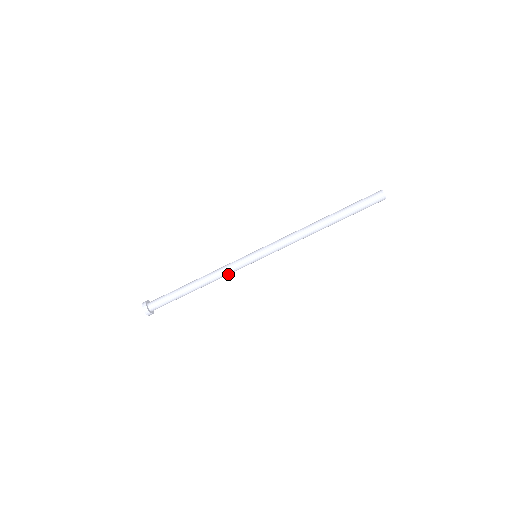
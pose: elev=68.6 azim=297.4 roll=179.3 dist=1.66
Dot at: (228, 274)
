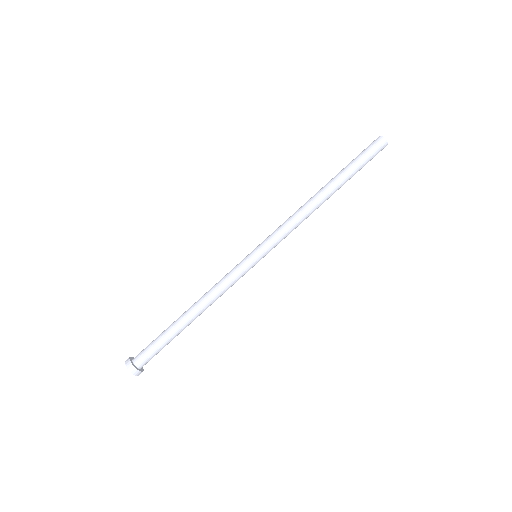
Dot at: (225, 286)
